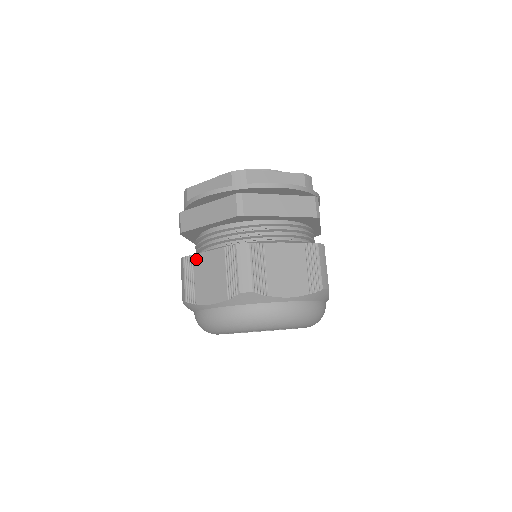
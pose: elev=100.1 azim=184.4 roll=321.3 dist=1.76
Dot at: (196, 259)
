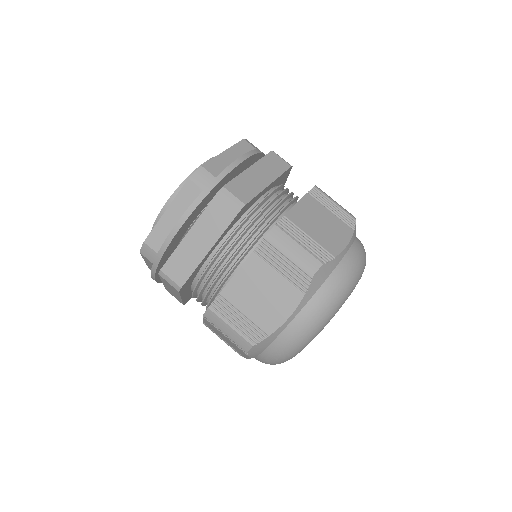
Dot at: occluded
